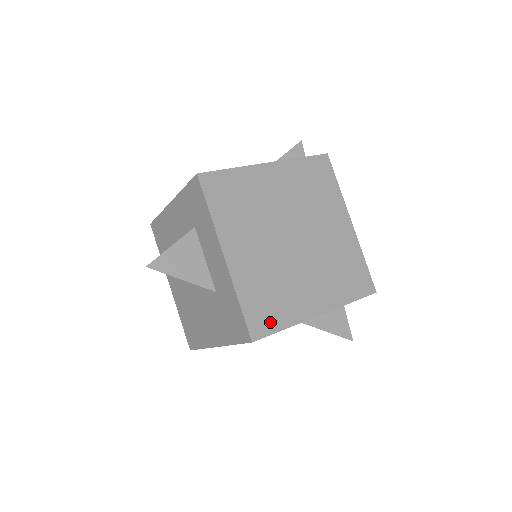
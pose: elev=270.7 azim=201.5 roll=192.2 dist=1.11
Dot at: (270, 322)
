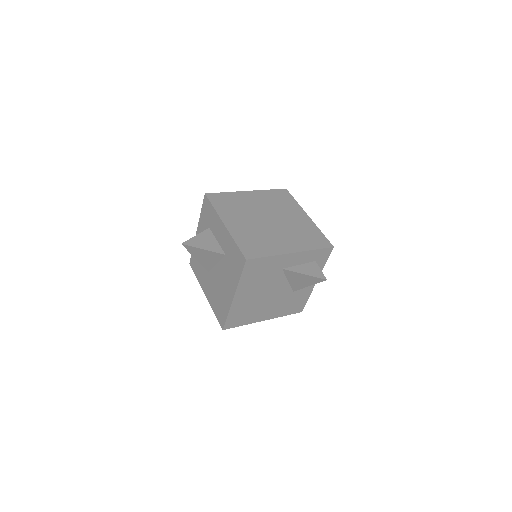
Dot at: (257, 252)
